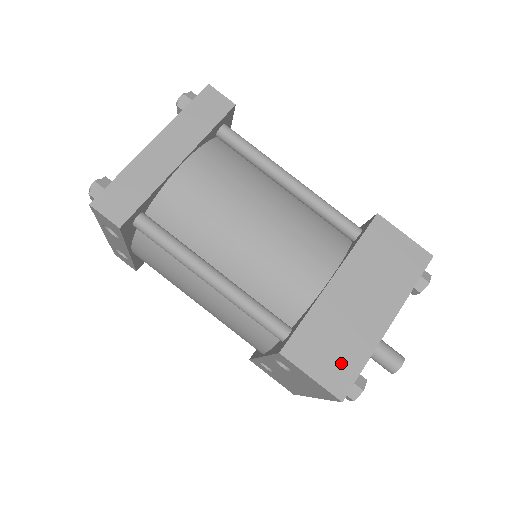
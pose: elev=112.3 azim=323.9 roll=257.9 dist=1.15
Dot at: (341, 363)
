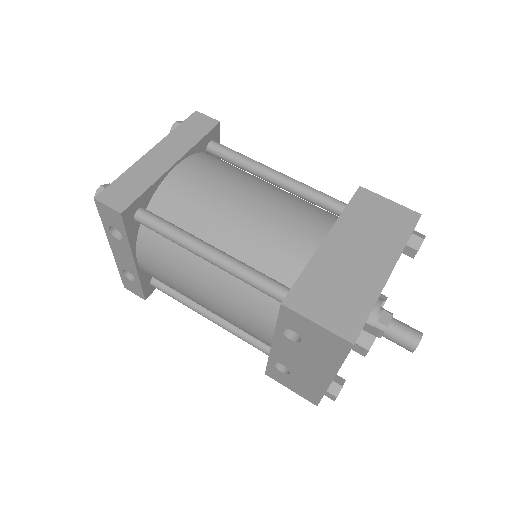
Dot at: (346, 309)
